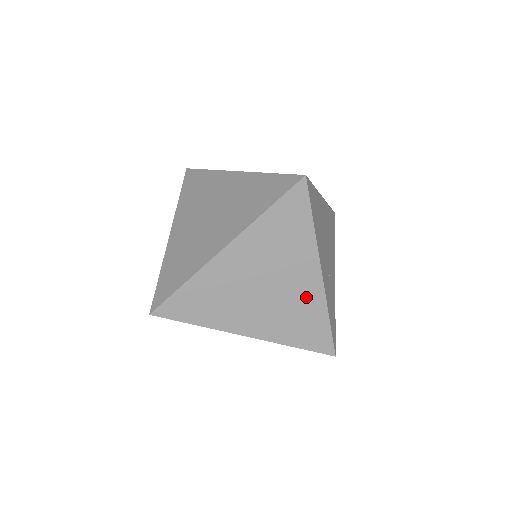
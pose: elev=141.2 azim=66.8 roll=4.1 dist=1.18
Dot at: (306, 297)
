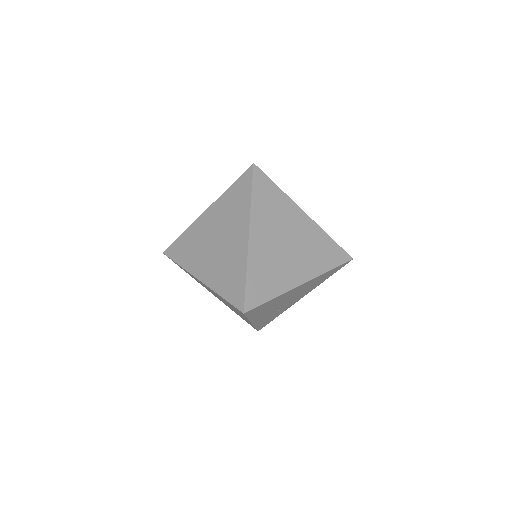
Dot at: occluded
